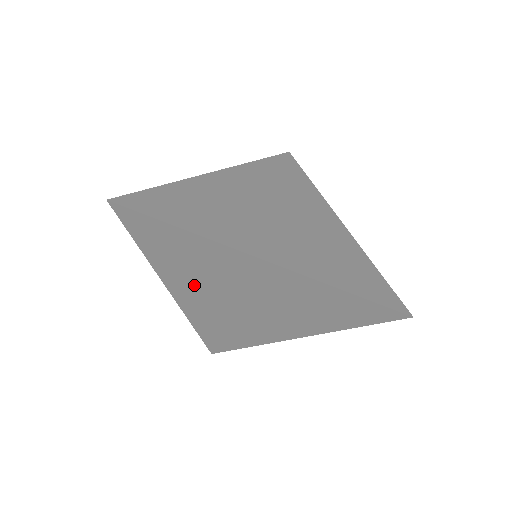
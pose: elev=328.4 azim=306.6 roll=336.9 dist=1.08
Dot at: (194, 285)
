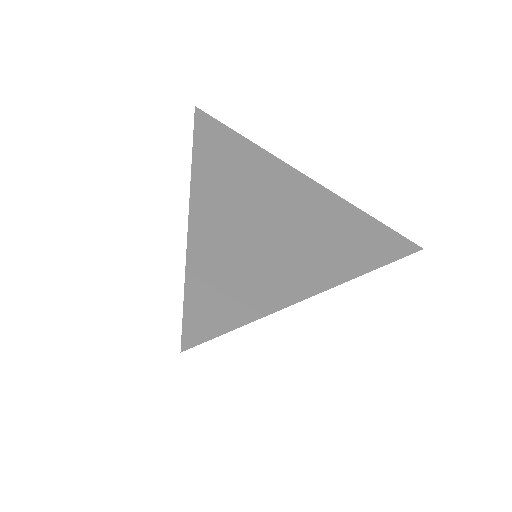
Dot at: occluded
